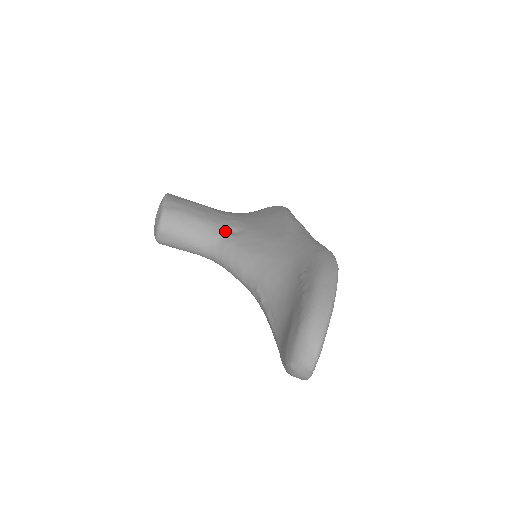
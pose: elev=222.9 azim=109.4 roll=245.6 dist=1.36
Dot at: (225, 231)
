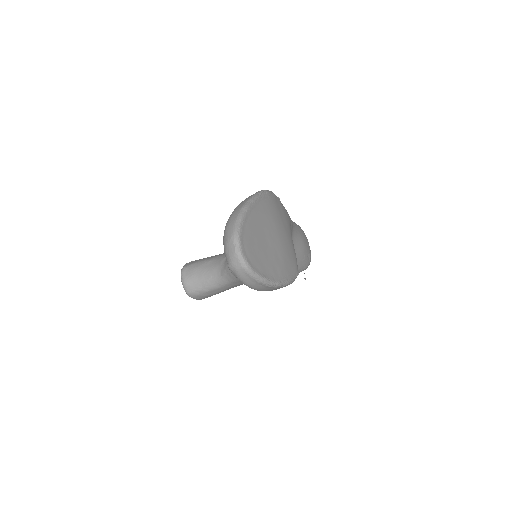
Dot at: occluded
